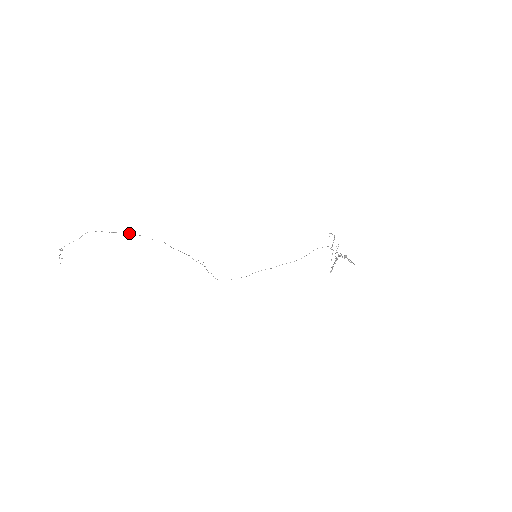
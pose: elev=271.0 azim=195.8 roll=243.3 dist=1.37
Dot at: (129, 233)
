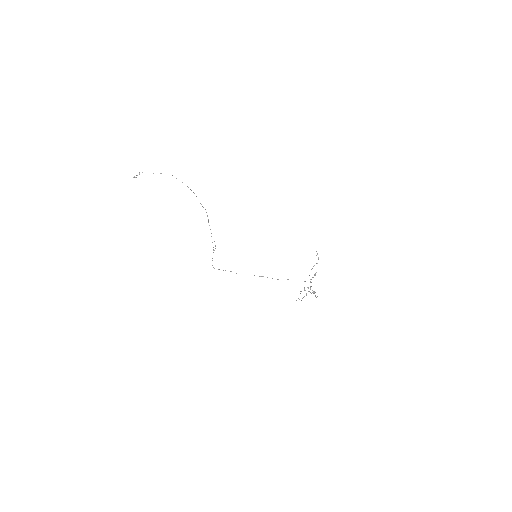
Dot at: (190, 189)
